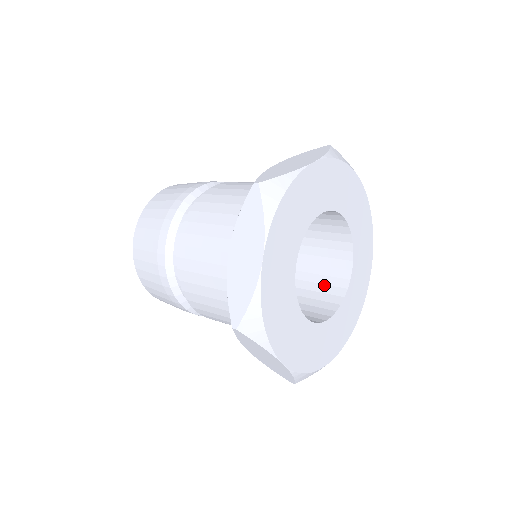
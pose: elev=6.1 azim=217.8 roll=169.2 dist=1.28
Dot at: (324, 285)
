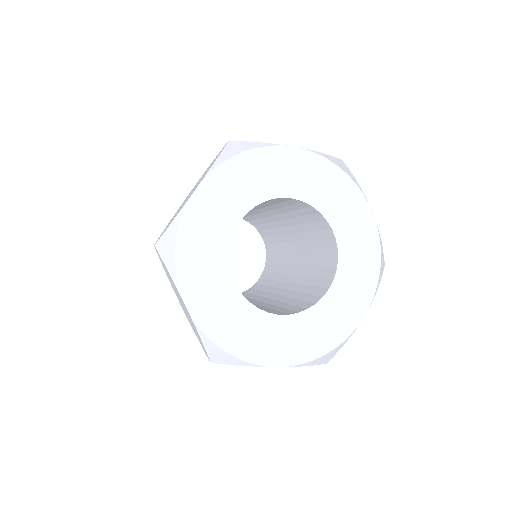
Dot at: (302, 301)
